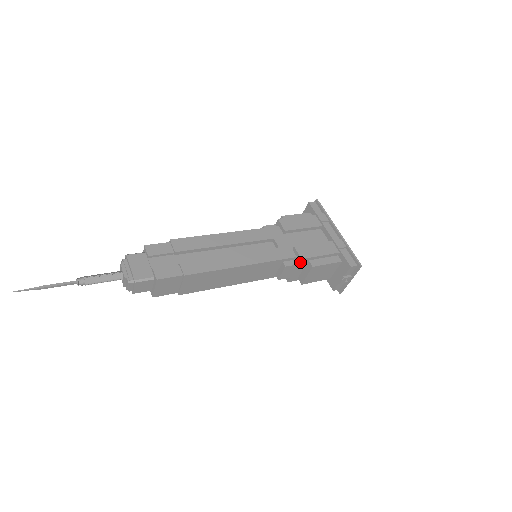
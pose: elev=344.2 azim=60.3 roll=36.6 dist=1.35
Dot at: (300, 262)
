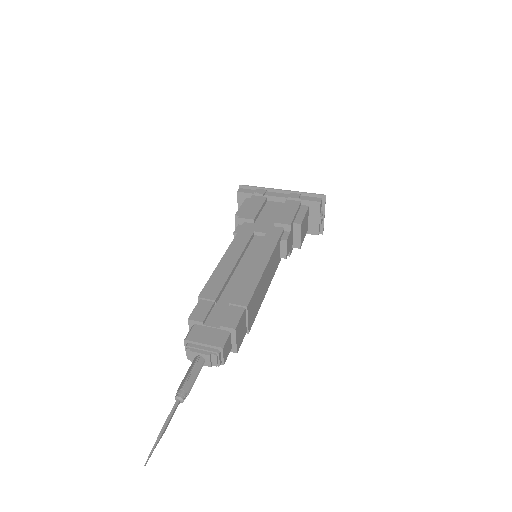
Dot at: (290, 229)
